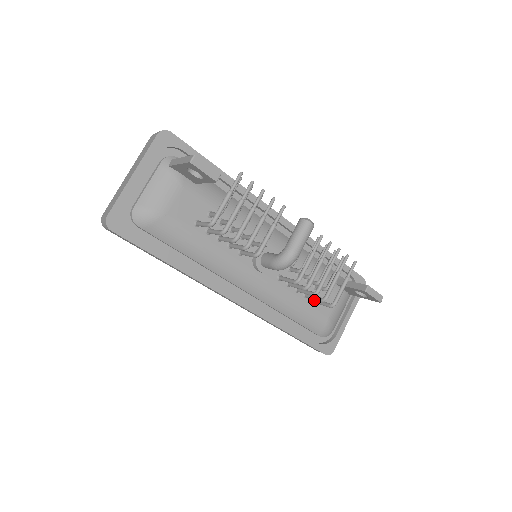
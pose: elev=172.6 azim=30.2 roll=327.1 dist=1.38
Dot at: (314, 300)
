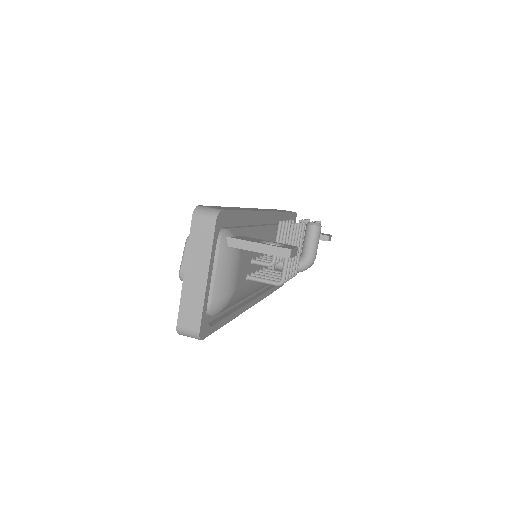
Dot at: occluded
